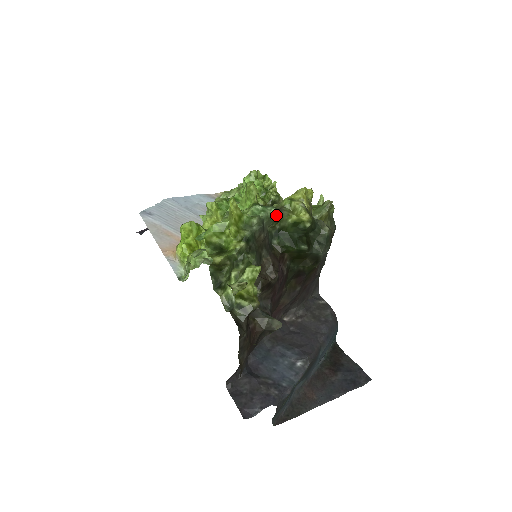
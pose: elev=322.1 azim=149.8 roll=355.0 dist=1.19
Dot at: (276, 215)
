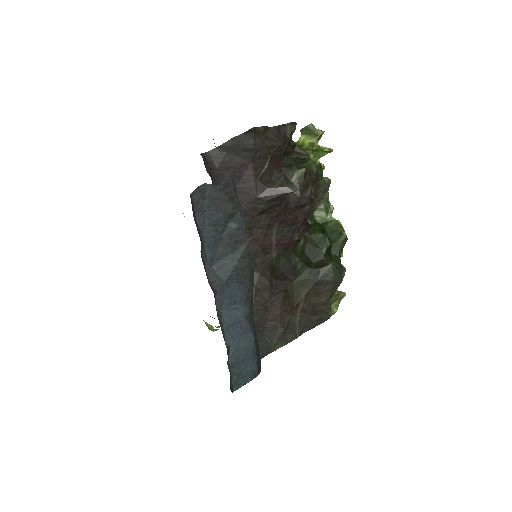
Dot at: (330, 209)
